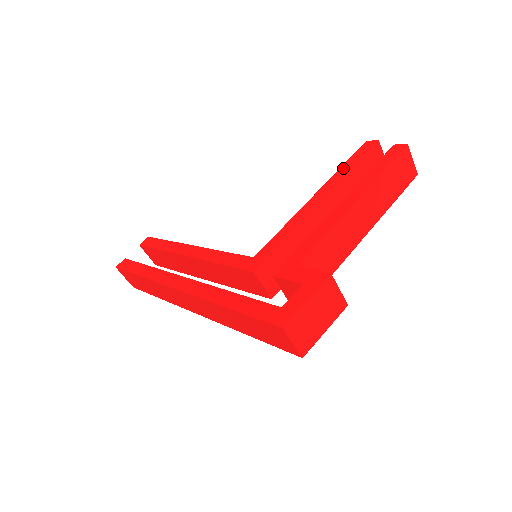
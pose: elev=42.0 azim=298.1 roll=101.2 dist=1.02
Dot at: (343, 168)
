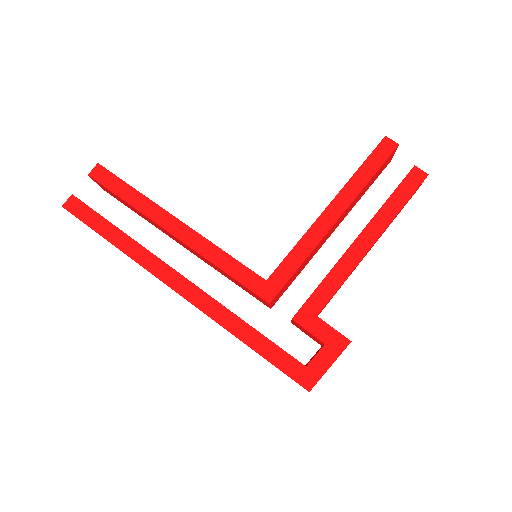
Dot at: (359, 175)
